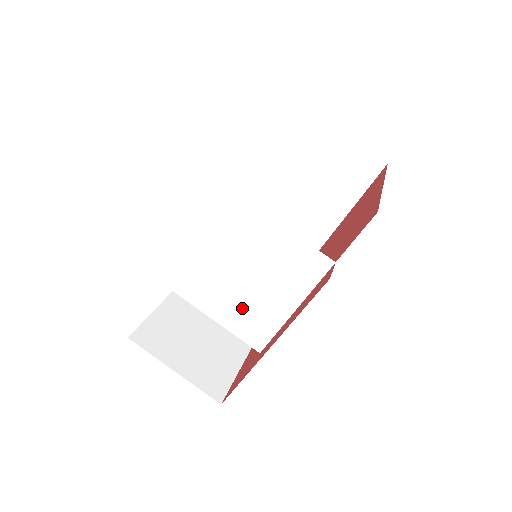
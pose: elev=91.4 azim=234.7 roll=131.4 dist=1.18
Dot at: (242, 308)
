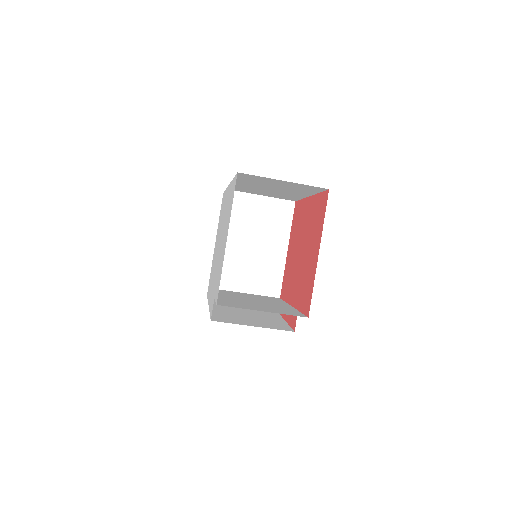
Dot at: (259, 297)
